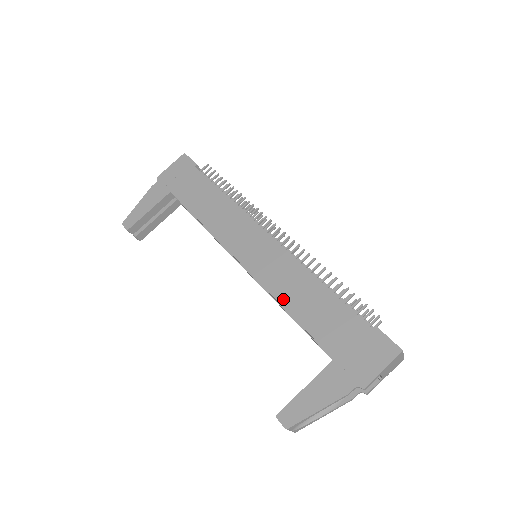
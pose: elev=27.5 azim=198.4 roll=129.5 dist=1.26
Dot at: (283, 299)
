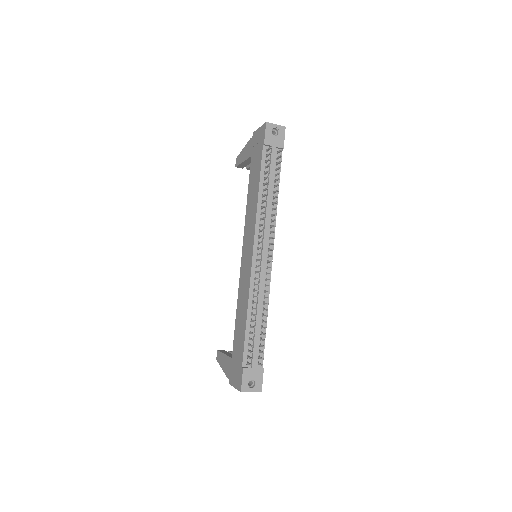
Dot at: (238, 303)
